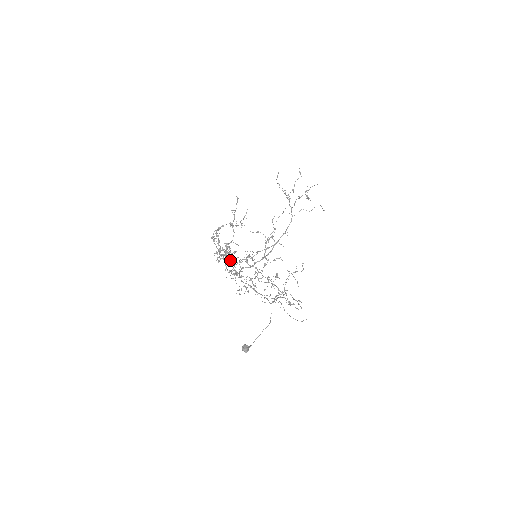
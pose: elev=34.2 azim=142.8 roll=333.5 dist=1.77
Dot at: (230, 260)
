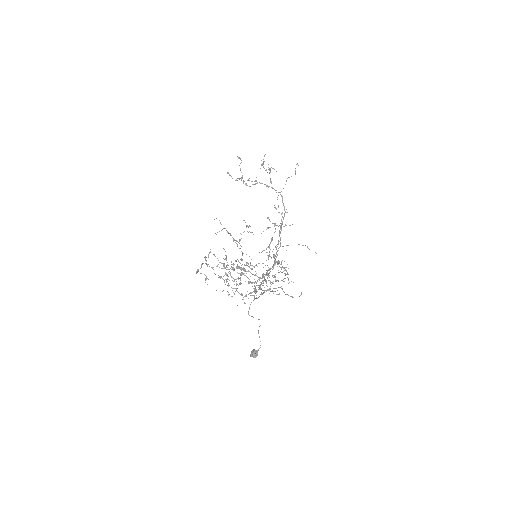
Dot at: occluded
